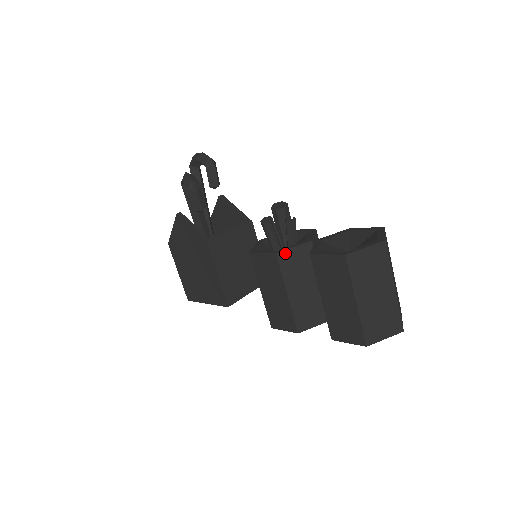
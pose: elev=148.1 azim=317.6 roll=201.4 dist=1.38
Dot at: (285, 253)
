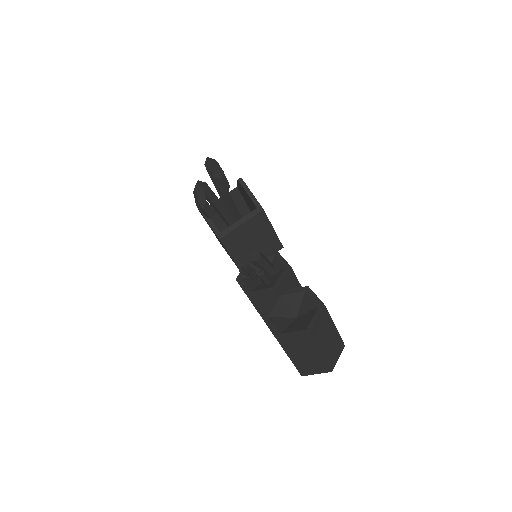
Dot at: (255, 296)
